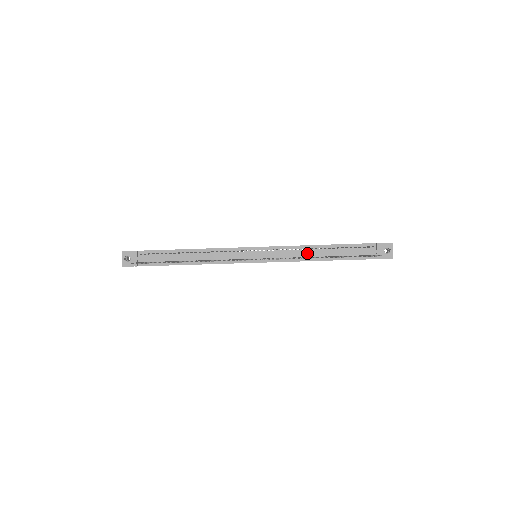
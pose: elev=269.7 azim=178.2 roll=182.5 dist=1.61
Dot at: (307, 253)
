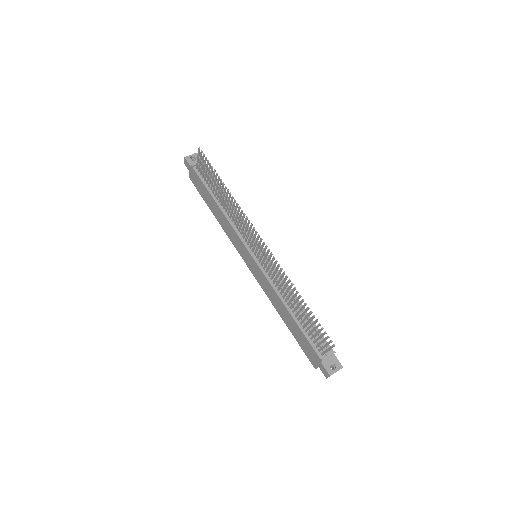
Dot at: (287, 294)
